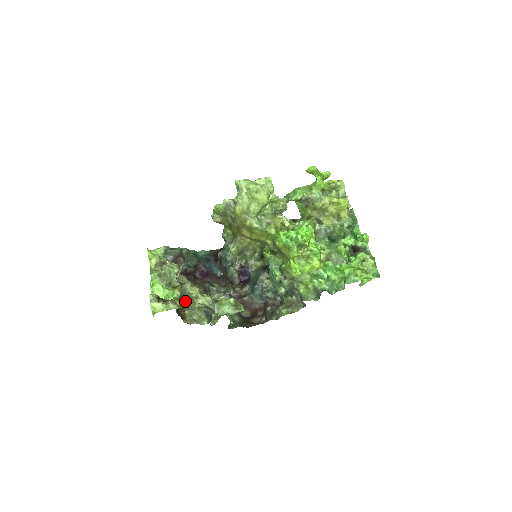
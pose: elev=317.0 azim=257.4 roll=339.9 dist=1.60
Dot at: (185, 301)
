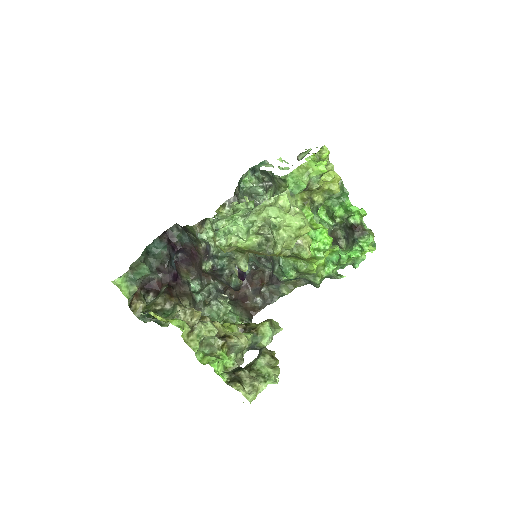
Dot at: (278, 379)
